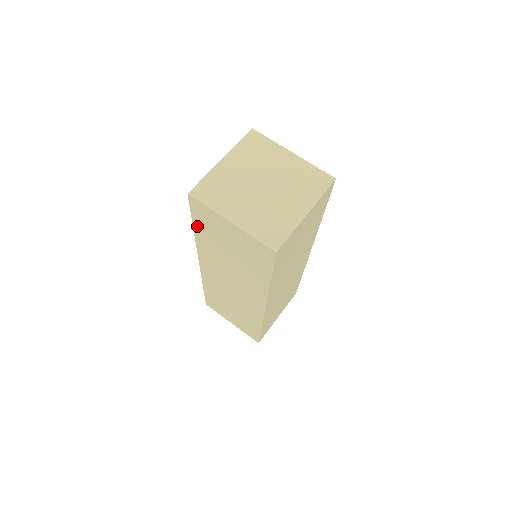
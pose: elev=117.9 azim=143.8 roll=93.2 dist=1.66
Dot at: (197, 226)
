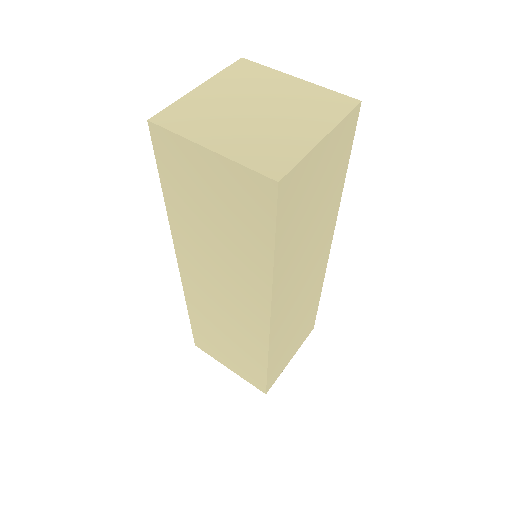
Dot at: (167, 187)
